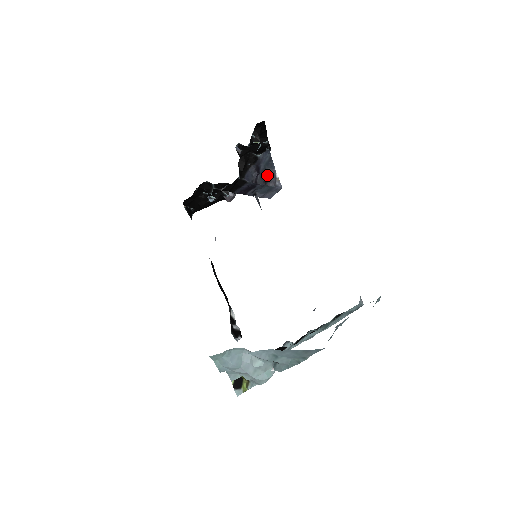
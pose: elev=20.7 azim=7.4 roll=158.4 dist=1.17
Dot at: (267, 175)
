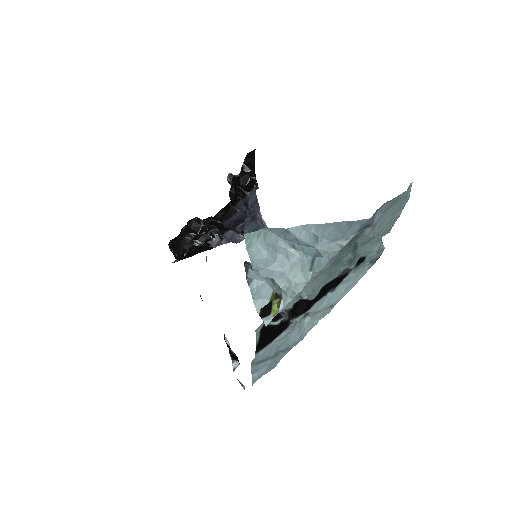
Dot at: occluded
